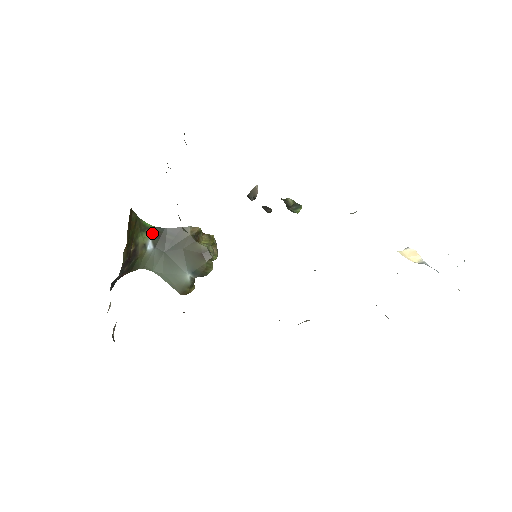
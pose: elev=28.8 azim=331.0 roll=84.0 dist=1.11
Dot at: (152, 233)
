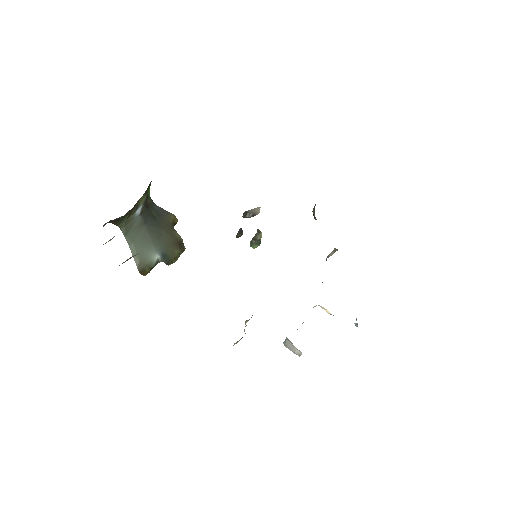
Dot at: (145, 200)
